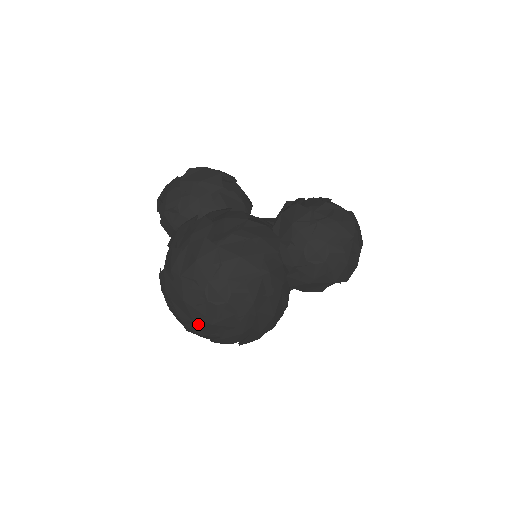
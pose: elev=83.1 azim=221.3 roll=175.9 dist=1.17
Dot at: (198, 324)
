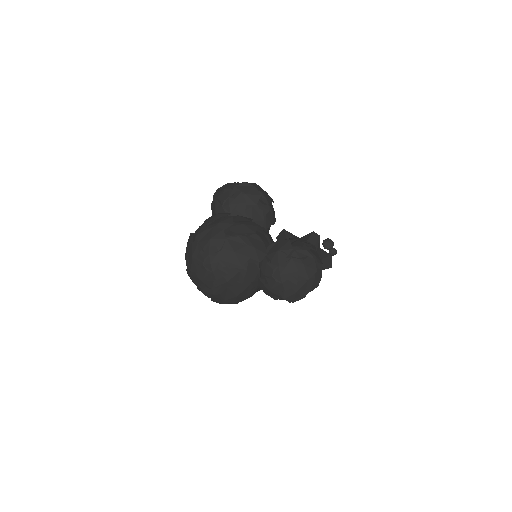
Dot at: (193, 274)
